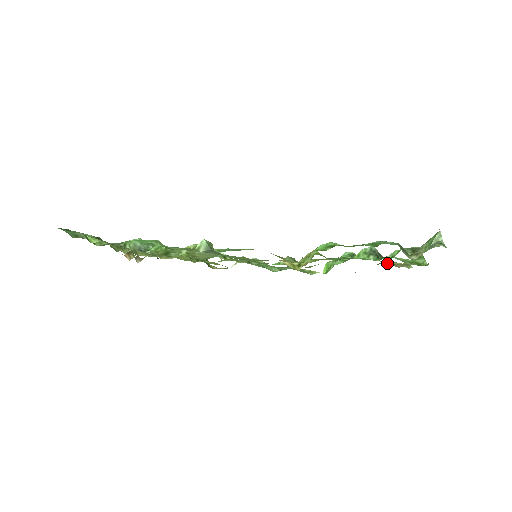
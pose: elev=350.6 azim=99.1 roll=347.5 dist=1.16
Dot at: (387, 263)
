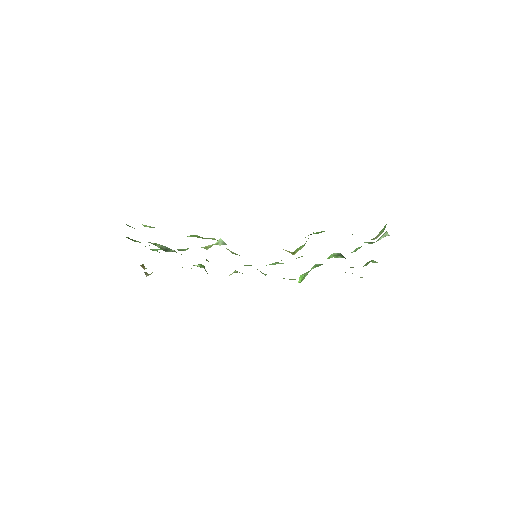
Dot at: occluded
